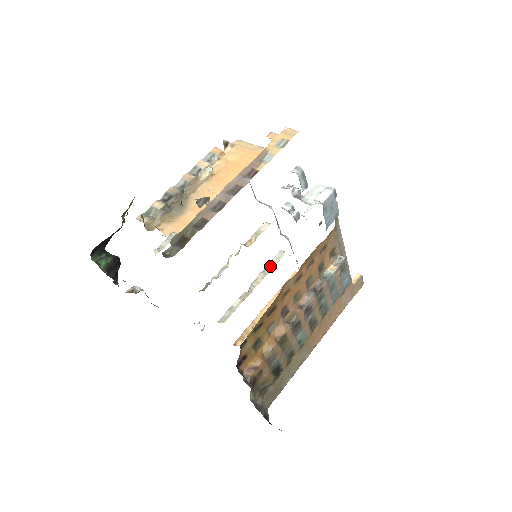
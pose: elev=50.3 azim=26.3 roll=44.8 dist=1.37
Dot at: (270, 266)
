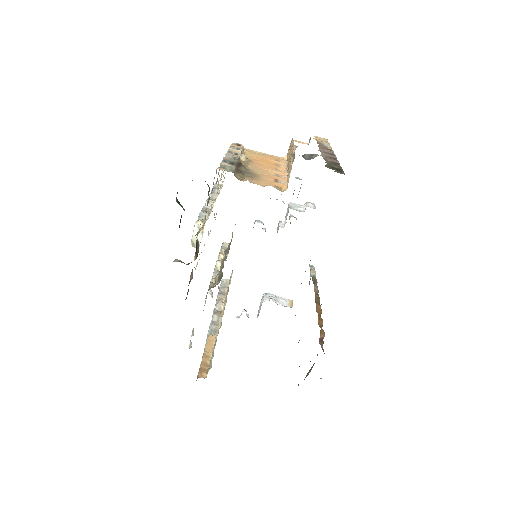
Dot at: (224, 289)
